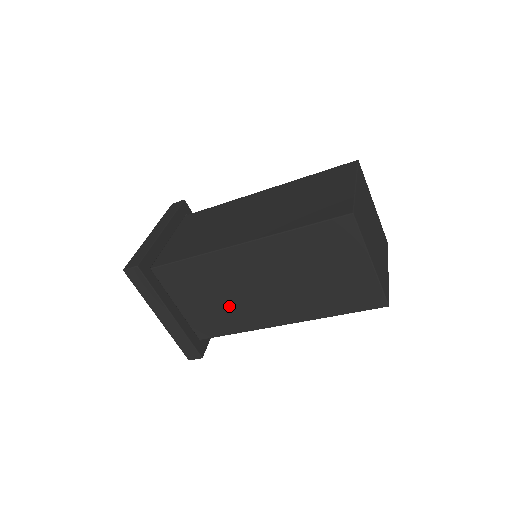
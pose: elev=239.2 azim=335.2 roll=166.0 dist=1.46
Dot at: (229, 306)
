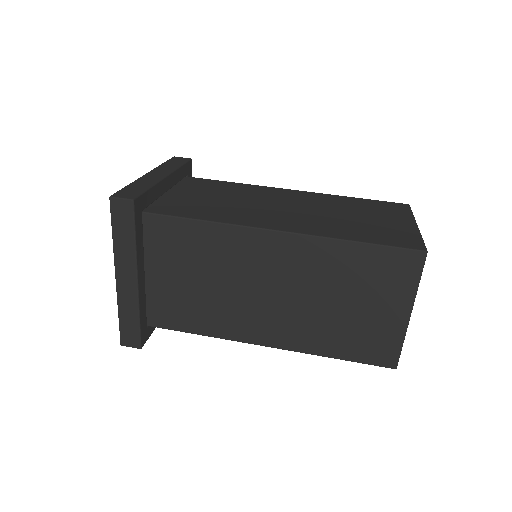
Dot at: (213, 299)
